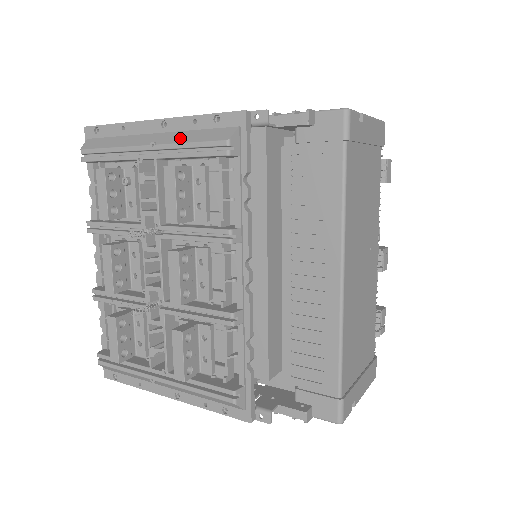
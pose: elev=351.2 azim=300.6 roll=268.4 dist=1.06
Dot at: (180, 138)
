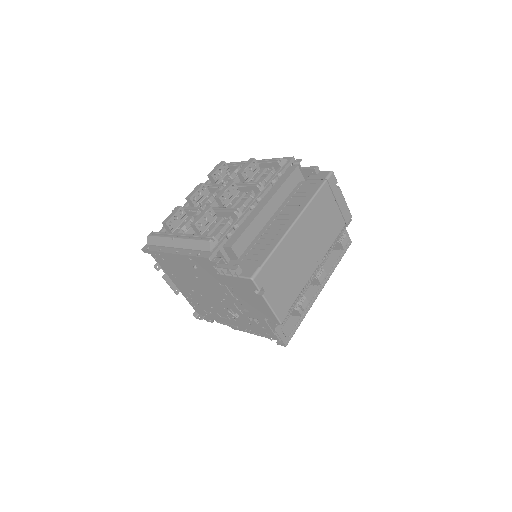
Dot at: occluded
